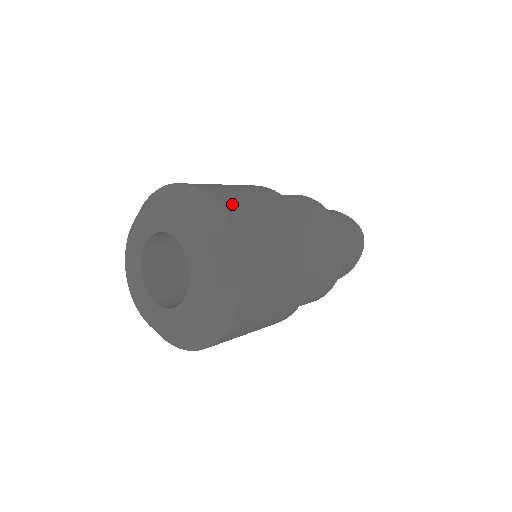
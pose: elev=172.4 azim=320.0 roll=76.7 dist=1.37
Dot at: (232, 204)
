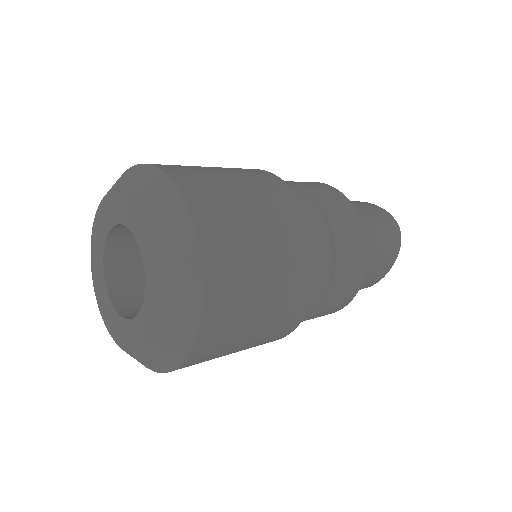
Dot at: (198, 183)
